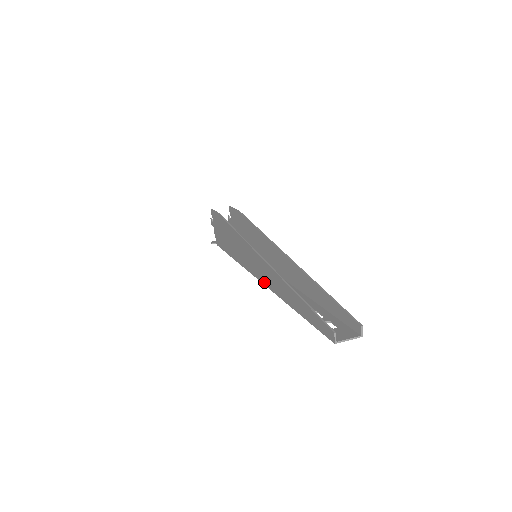
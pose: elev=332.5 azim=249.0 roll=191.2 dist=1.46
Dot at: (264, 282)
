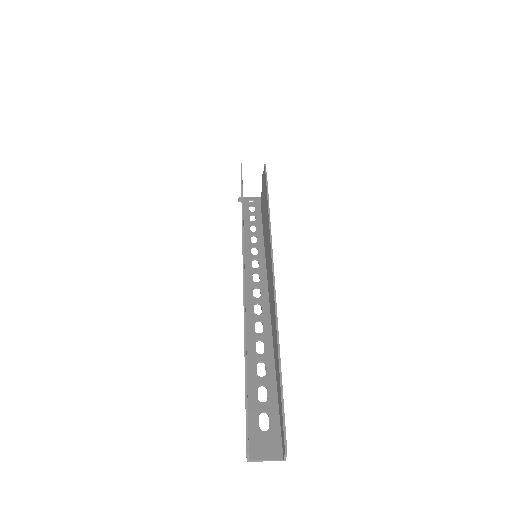
Dot at: occluded
